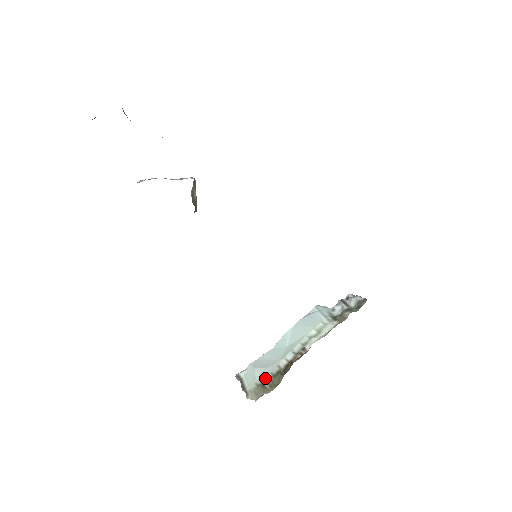
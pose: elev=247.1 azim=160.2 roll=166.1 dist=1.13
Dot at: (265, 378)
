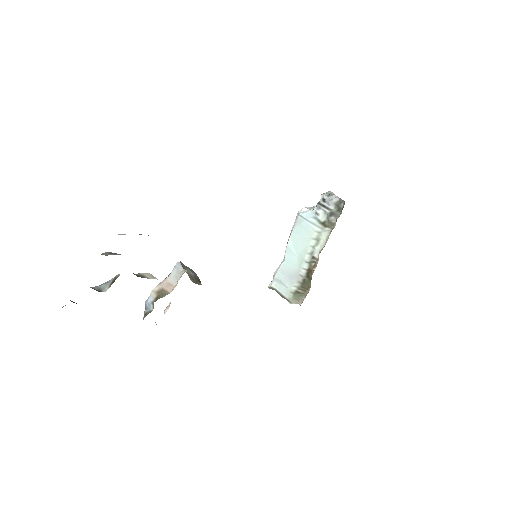
Dot at: (296, 287)
